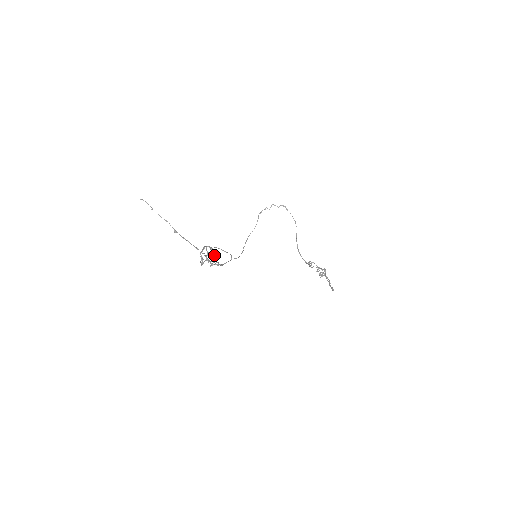
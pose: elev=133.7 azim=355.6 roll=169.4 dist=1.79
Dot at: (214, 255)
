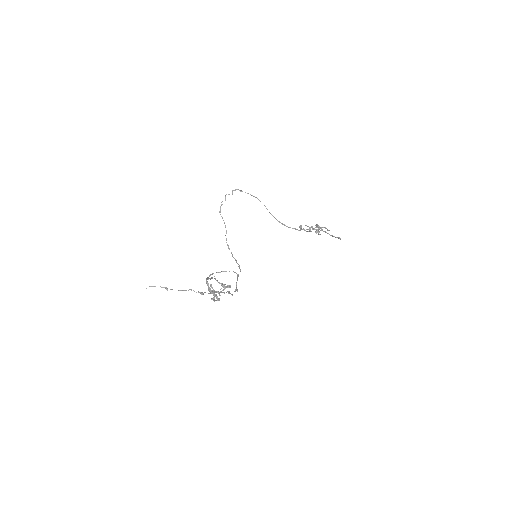
Dot at: (225, 284)
